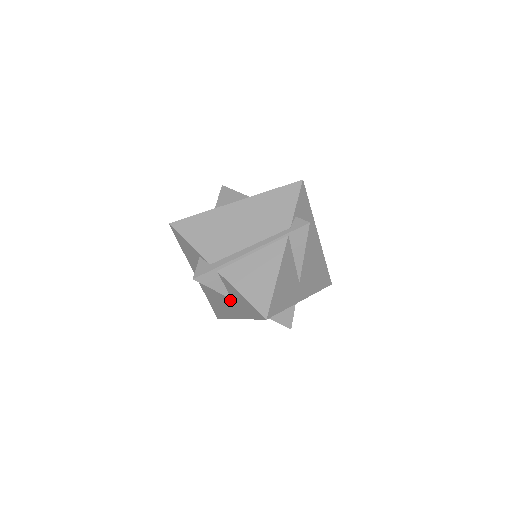
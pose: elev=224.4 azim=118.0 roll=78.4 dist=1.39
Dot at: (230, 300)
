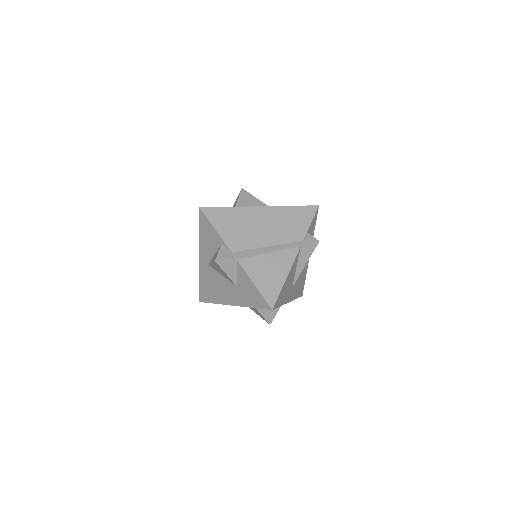
Dot at: (234, 287)
